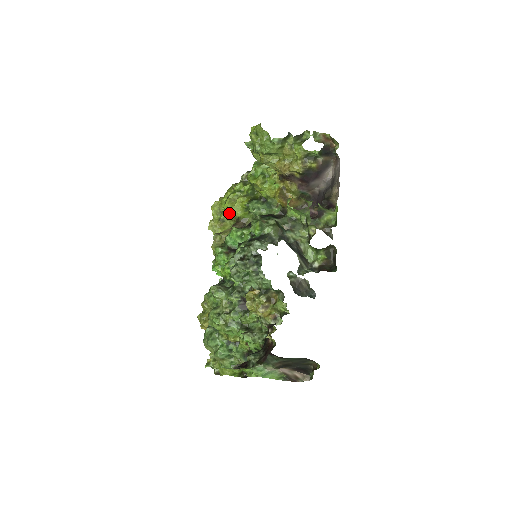
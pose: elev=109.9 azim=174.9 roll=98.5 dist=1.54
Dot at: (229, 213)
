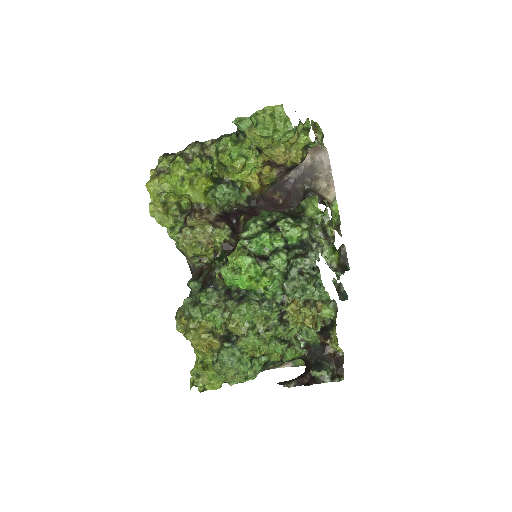
Dot at: (178, 195)
